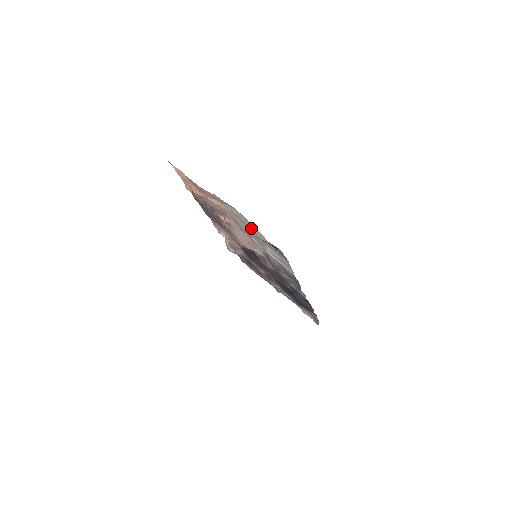
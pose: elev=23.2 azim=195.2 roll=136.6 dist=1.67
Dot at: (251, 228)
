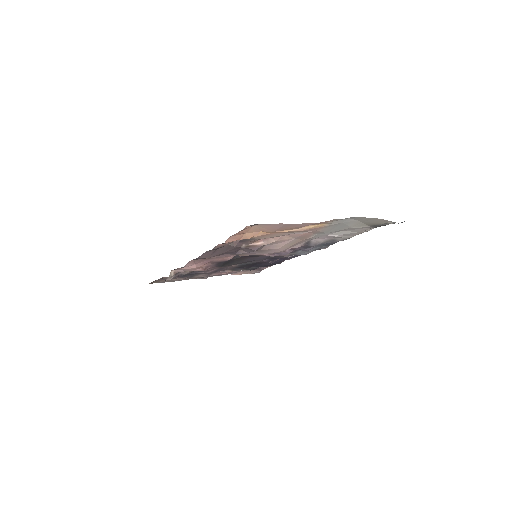
Dot at: (350, 225)
